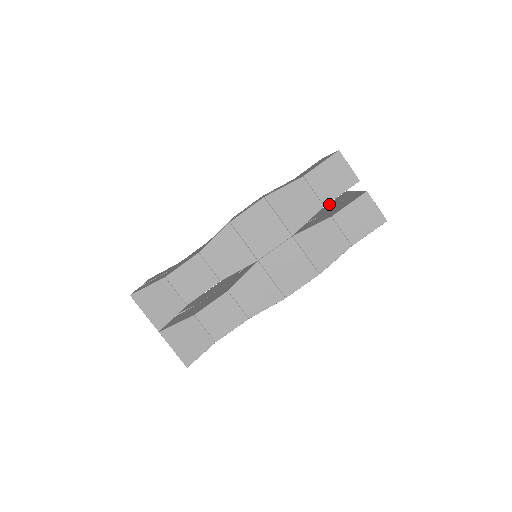
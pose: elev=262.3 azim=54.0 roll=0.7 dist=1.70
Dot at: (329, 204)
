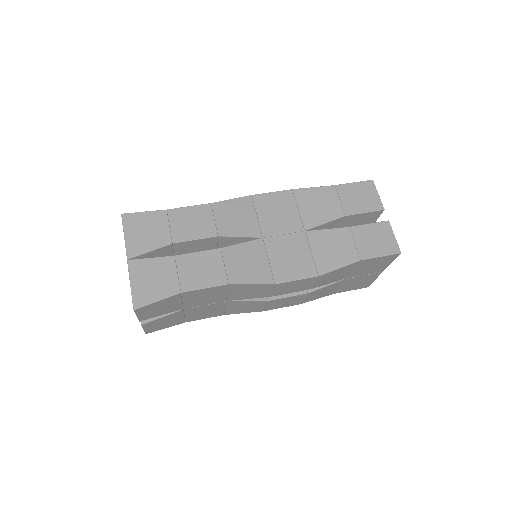
Dot at: occluded
